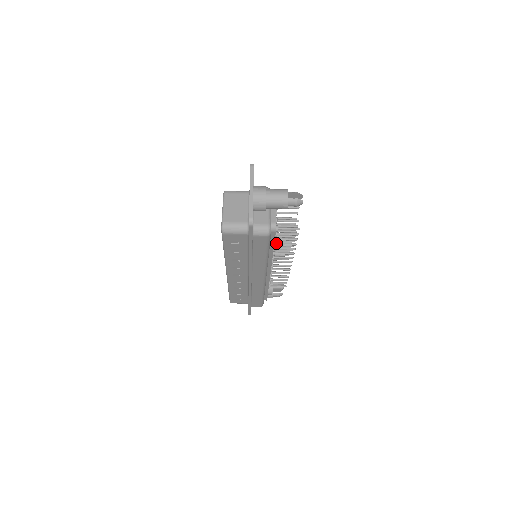
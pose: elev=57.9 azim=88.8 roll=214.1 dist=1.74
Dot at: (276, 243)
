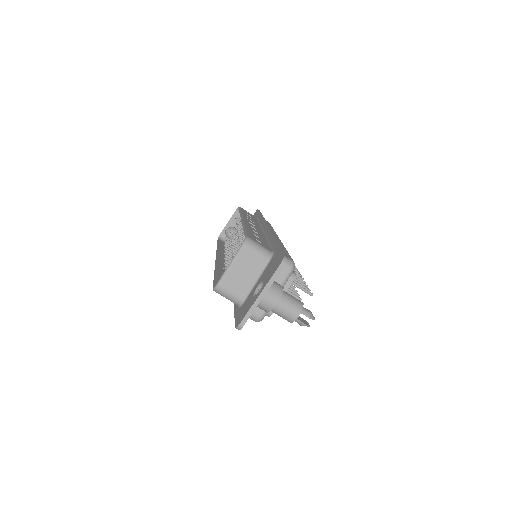
Dot at: occluded
